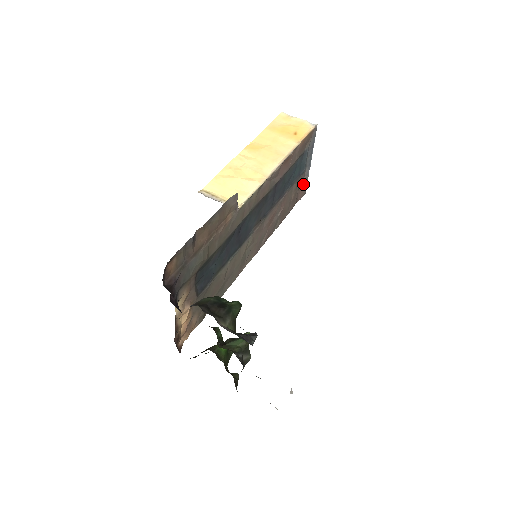
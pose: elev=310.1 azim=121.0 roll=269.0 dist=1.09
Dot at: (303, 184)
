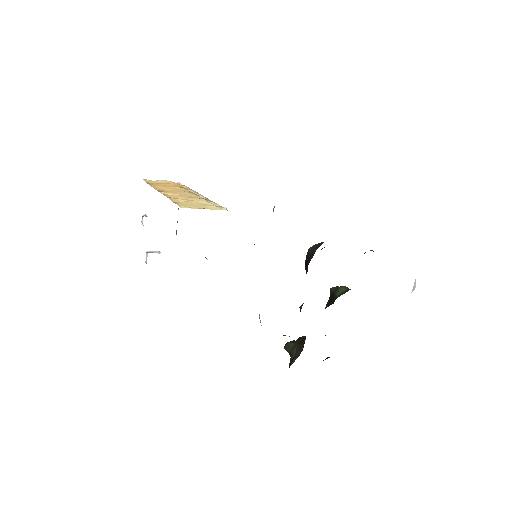
Dot at: occluded
